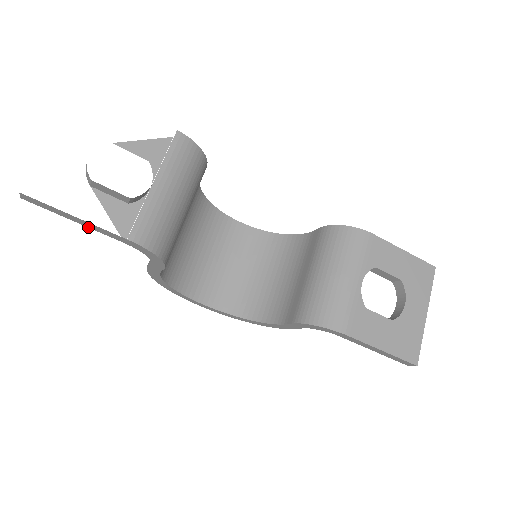
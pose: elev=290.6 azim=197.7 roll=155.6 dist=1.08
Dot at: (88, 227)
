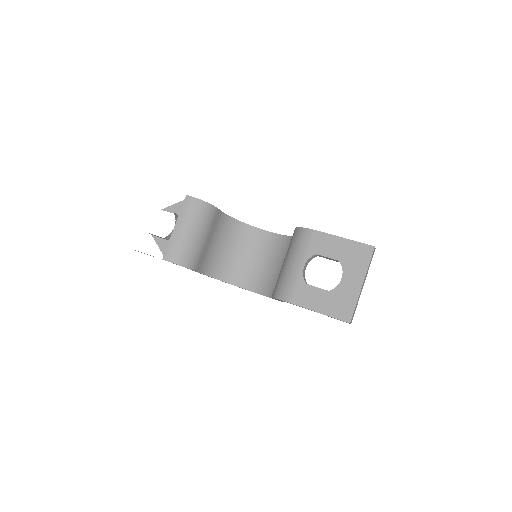
Dot at: occluded
